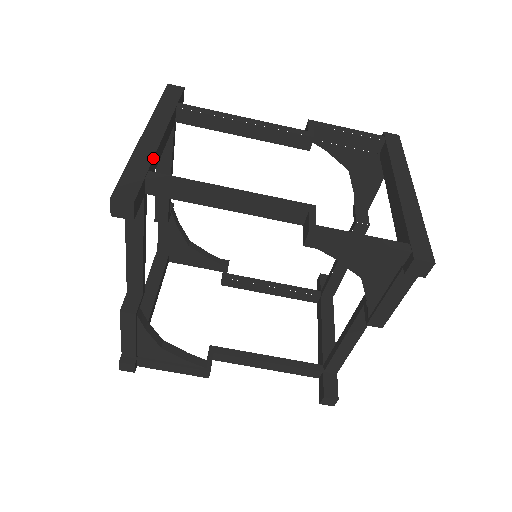
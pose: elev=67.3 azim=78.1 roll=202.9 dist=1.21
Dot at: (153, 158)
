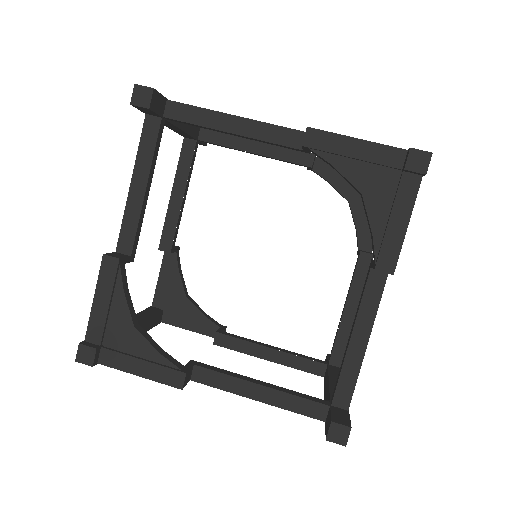
Dot at: occluded
